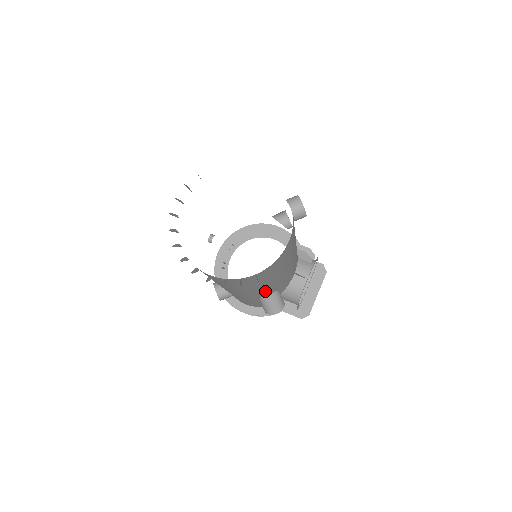
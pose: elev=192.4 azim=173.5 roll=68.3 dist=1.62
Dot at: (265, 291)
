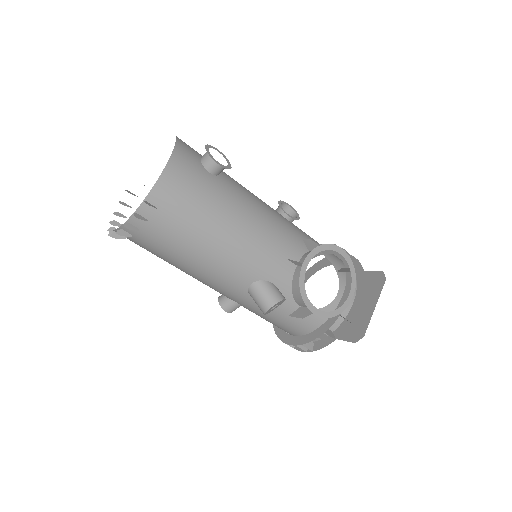
Dot at: (229, 271)
